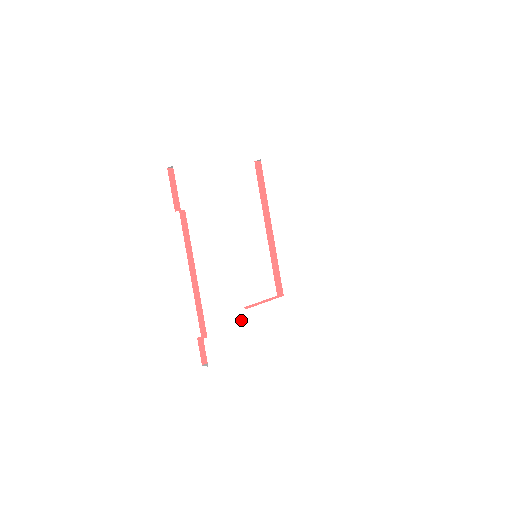
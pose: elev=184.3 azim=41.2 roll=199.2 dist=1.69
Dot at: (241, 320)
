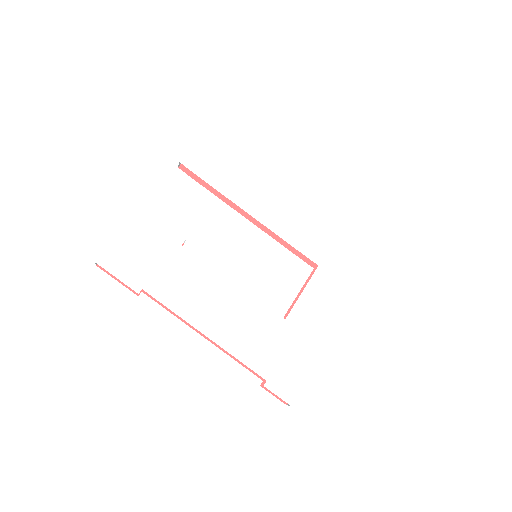
Dot at: (290, 332)
